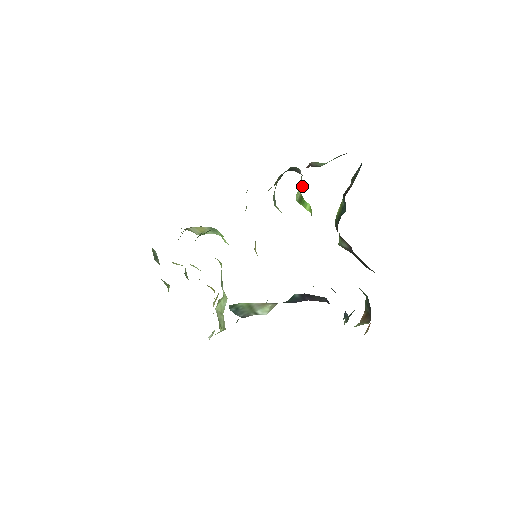
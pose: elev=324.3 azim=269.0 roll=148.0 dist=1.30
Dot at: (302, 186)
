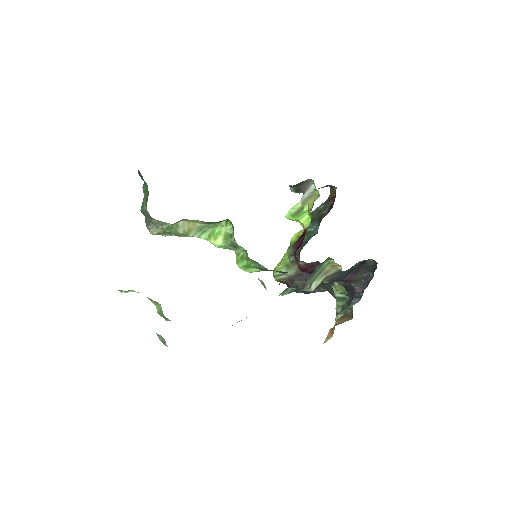
Dot at: (316, 196)
